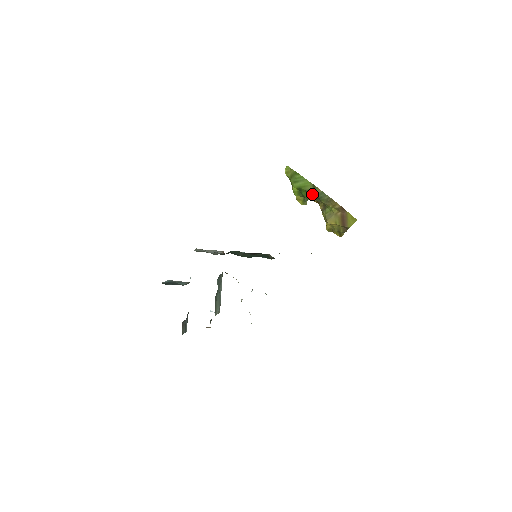
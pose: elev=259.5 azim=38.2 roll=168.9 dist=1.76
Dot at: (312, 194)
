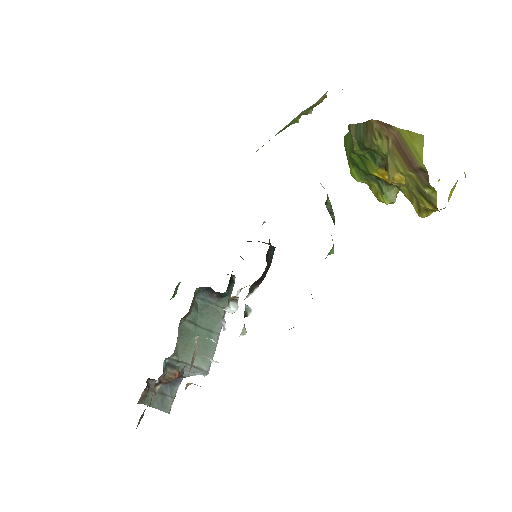
Dot at: (355, 147)
